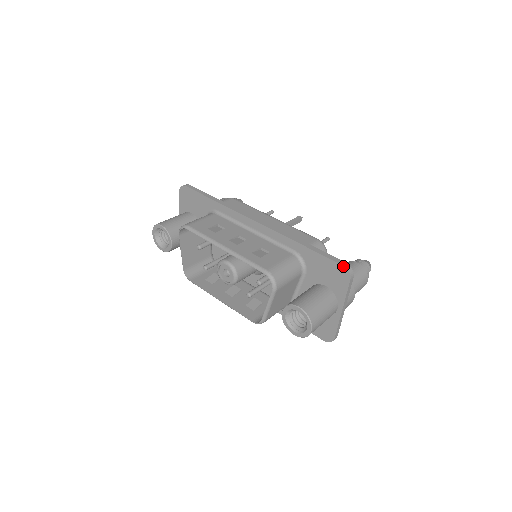
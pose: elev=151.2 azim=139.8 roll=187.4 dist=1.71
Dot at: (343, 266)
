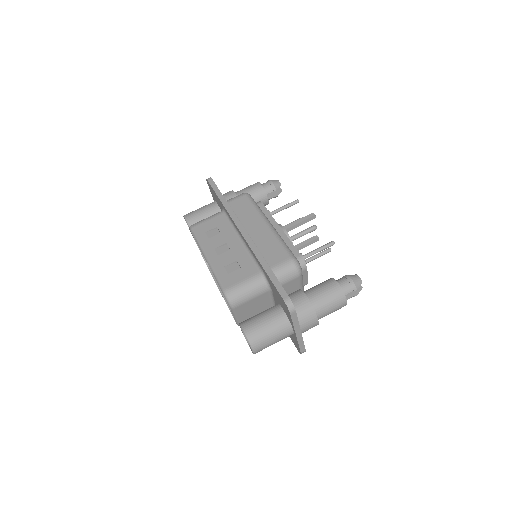
Dot at: (284, 300)
